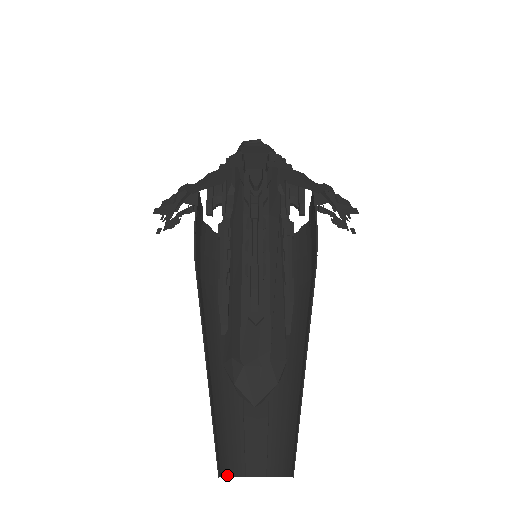
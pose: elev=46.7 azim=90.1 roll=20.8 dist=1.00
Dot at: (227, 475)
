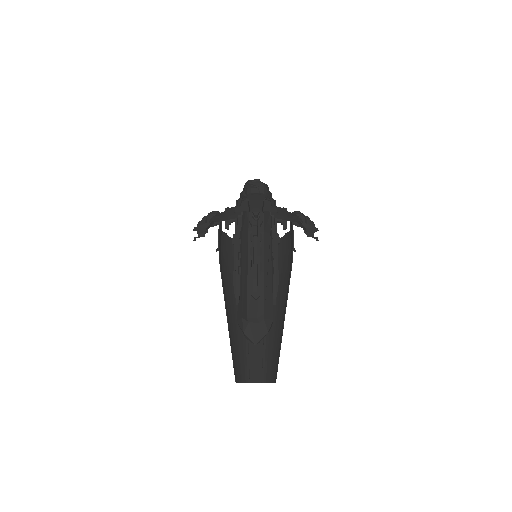
Dot at: (240, 382)
